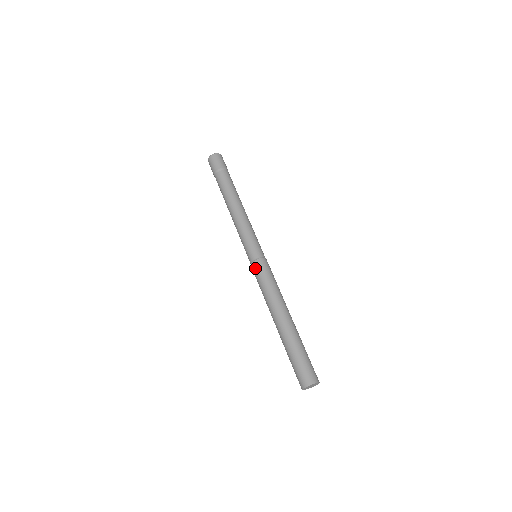
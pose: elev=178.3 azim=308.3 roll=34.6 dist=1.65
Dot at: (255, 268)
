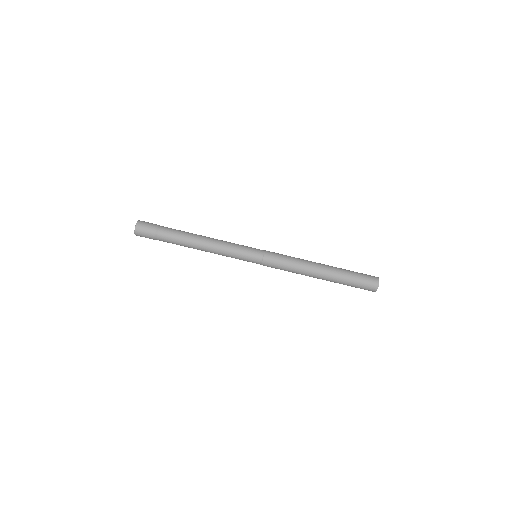
Dot at: (270, 258)
